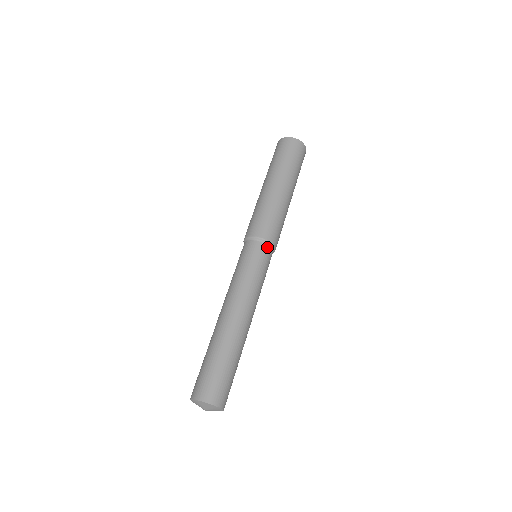
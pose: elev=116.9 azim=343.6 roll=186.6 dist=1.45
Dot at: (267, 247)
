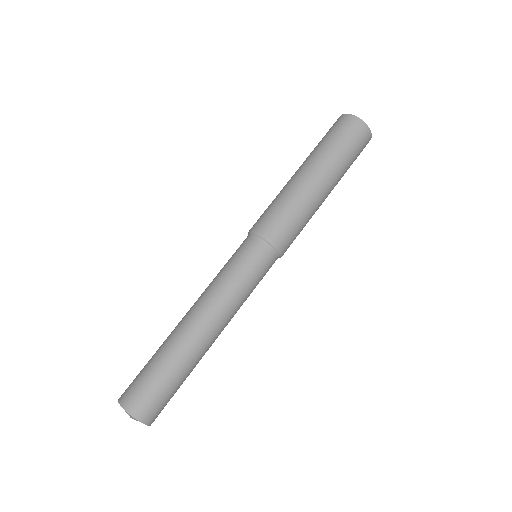
Dot at: (270, 251)
